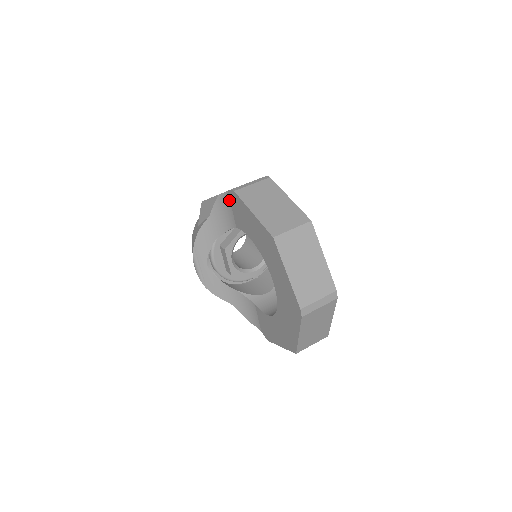
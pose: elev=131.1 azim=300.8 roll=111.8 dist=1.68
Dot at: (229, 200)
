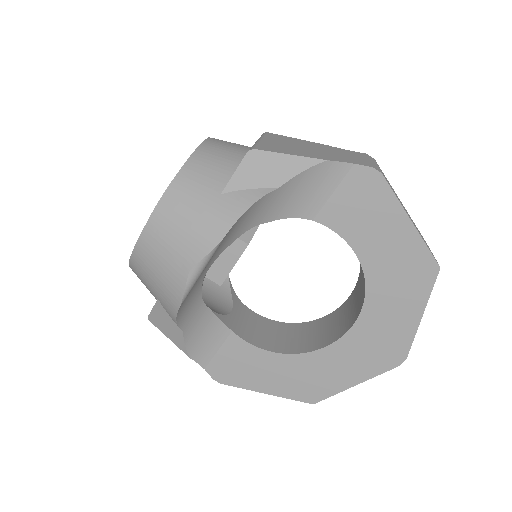
Dot at: (342, 177)
